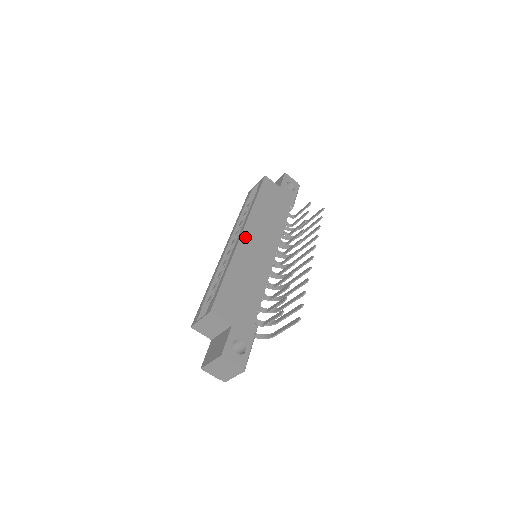
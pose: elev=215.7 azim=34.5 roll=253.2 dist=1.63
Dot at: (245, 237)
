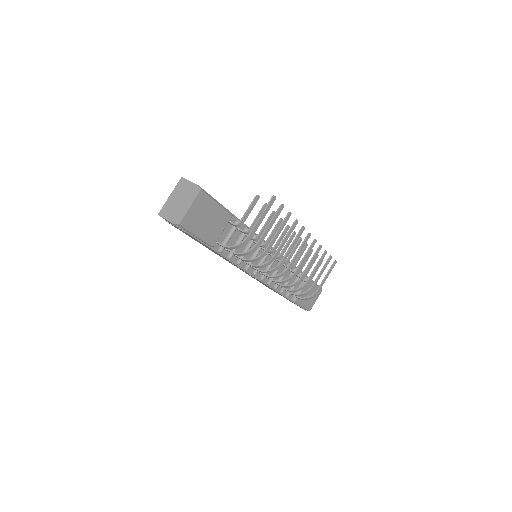
Dot at: occluded
